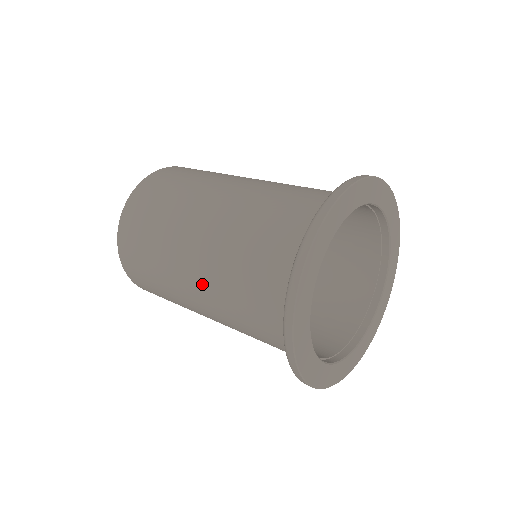
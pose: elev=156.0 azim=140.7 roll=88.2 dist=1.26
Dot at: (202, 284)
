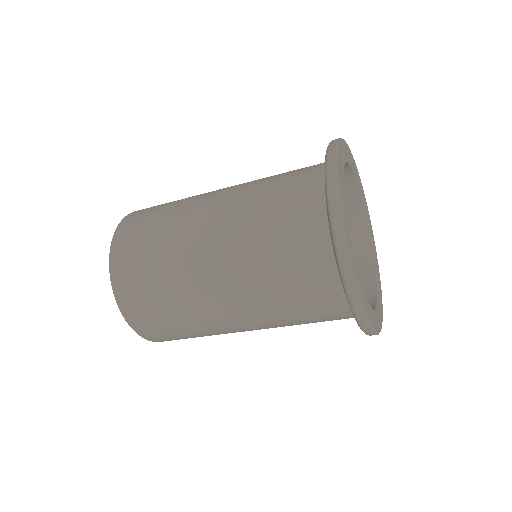
Dot at: occluded
